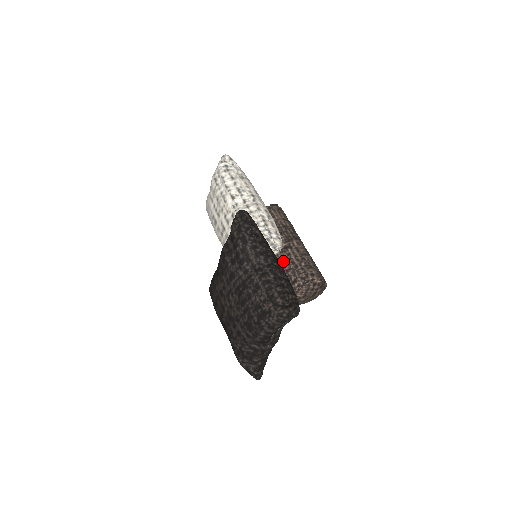
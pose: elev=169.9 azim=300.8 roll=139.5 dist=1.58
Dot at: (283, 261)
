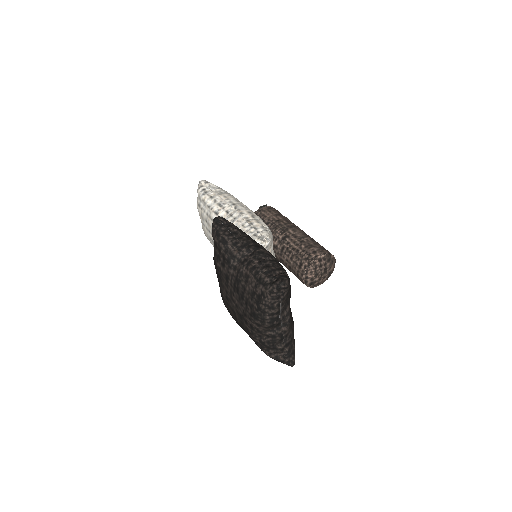
Dot at: (285, 251)
